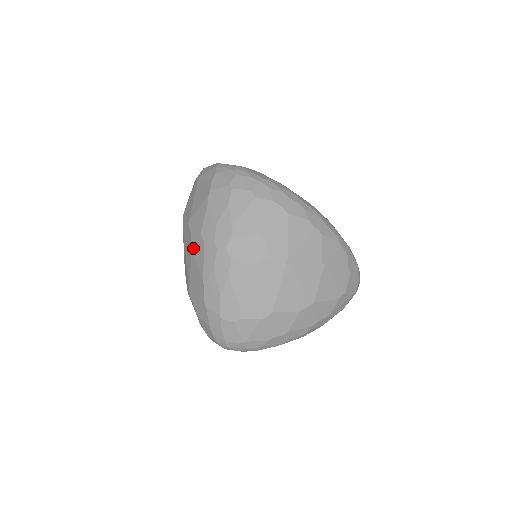
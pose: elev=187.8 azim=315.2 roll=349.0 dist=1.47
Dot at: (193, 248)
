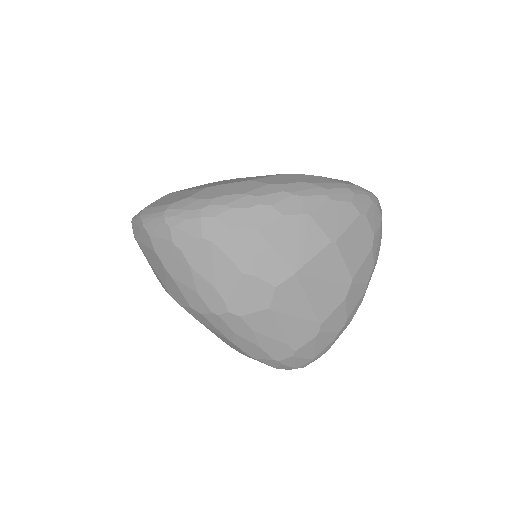
Dot at: (196, 318)
